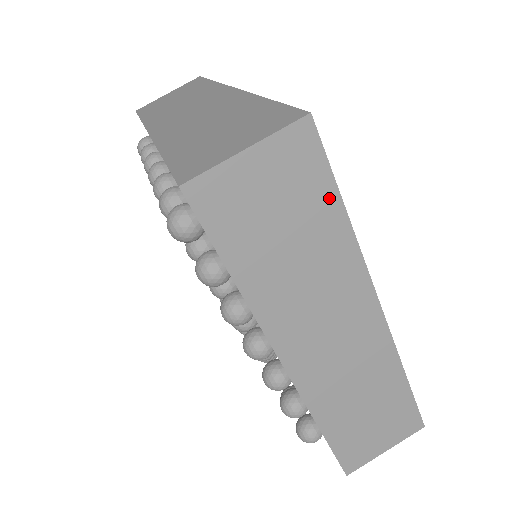
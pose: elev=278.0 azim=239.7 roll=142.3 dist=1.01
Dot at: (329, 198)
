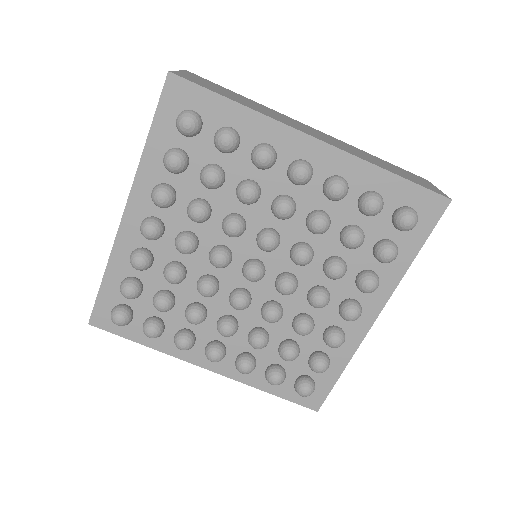
Dot at: (229, 91)
